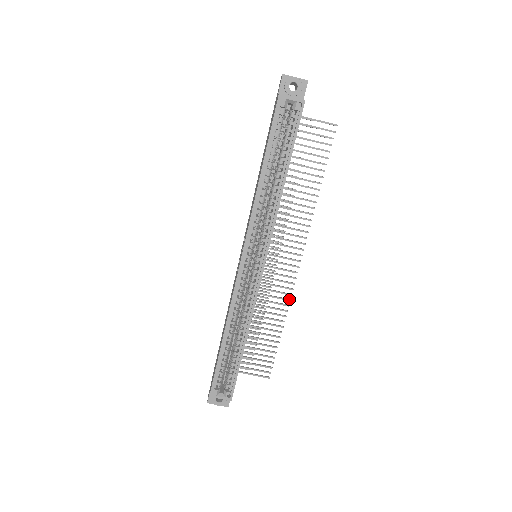
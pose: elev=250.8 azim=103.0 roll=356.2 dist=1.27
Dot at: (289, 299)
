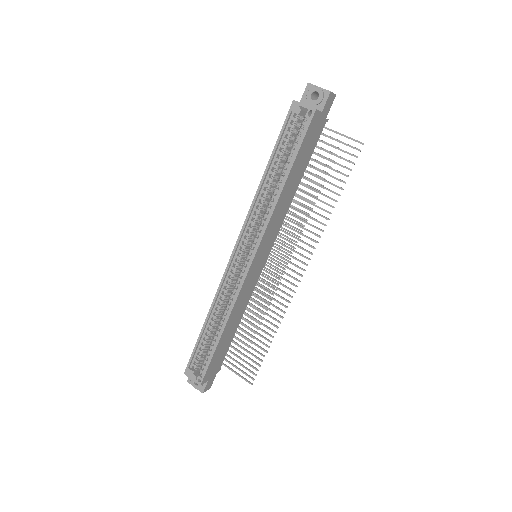
Dot at: (284, 311)
